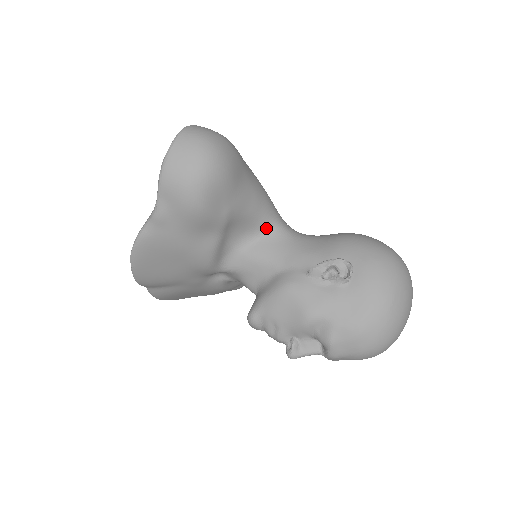
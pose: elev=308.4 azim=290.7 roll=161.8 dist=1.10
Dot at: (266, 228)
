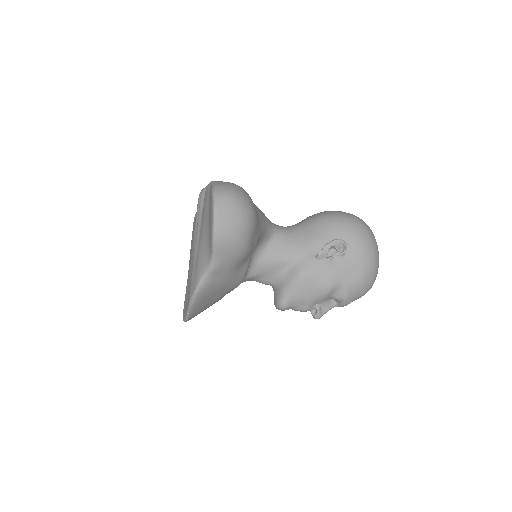
Dot at: (270, 236)
